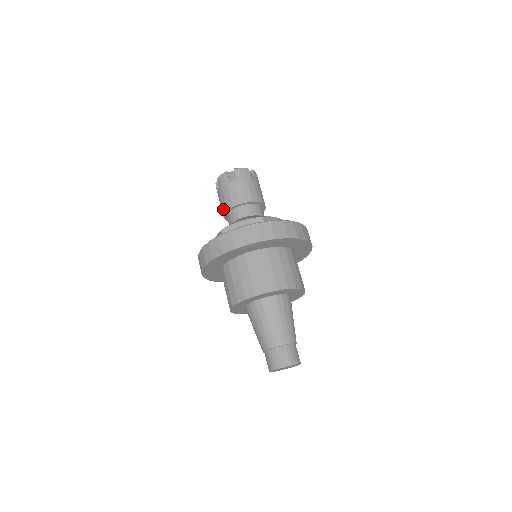
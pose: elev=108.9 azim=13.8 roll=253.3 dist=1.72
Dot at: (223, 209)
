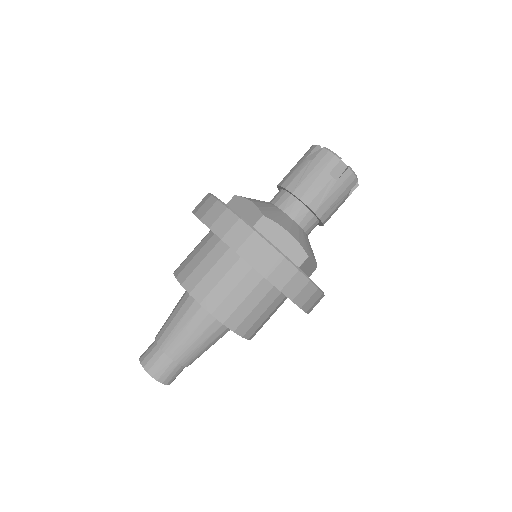
Dot at: (290, 183)
